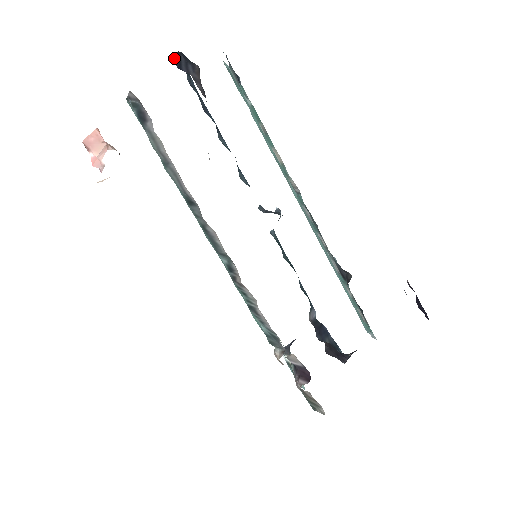
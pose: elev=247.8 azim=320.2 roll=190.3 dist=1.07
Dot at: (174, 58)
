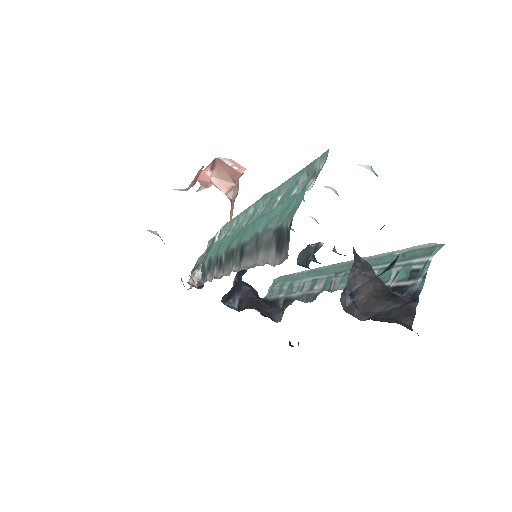
Dot at: occluded
